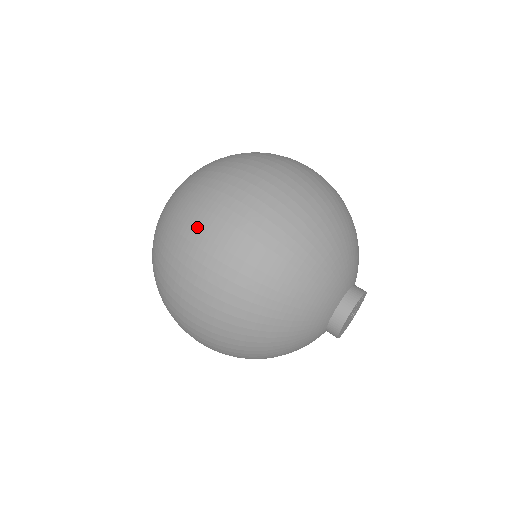
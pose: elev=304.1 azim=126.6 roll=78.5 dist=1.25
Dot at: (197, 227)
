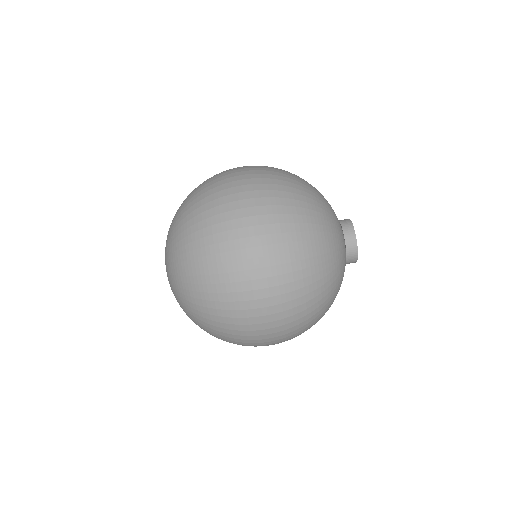
Dot at: (237, 298)
